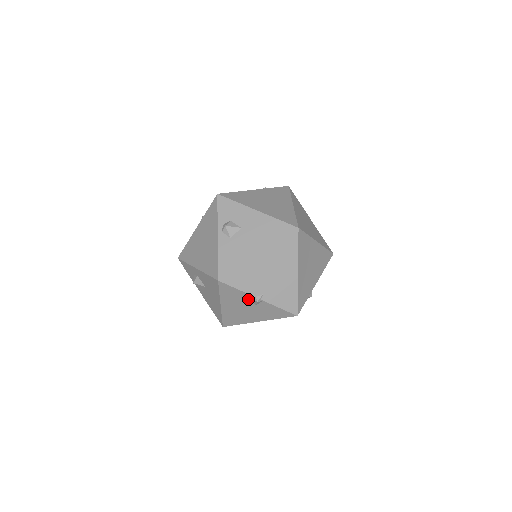
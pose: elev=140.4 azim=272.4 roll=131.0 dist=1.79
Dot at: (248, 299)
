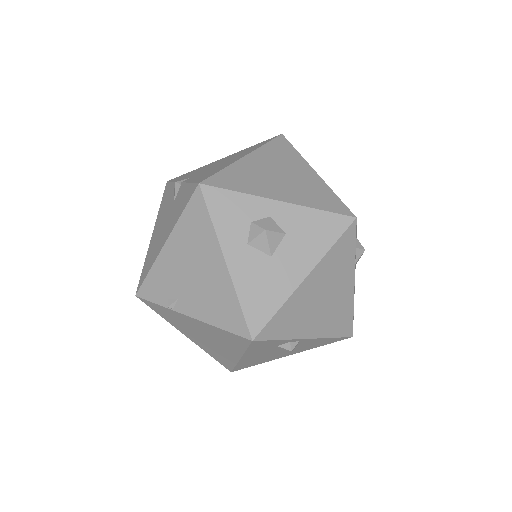
Dot at: occluded
